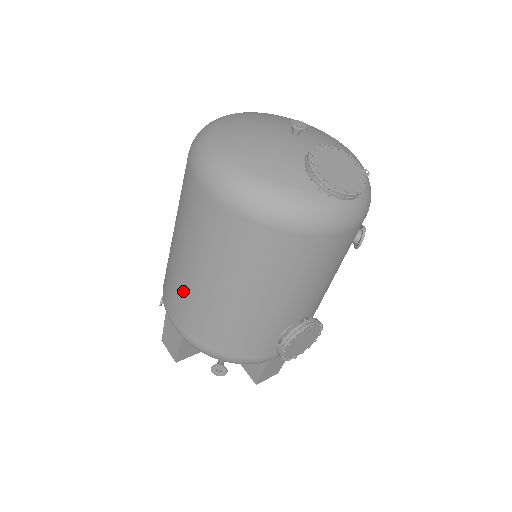
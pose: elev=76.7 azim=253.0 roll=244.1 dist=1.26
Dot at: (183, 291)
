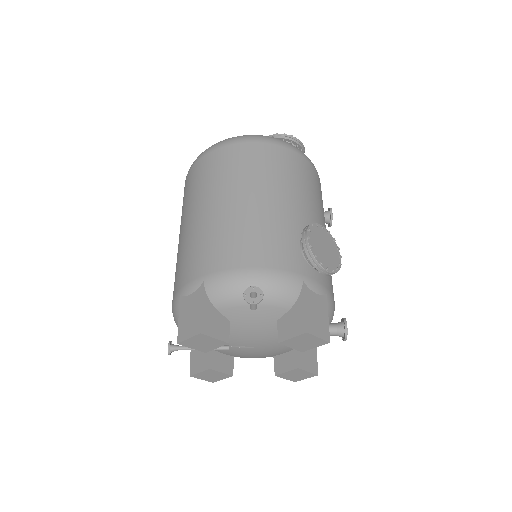
Dot at: (196, 238)
